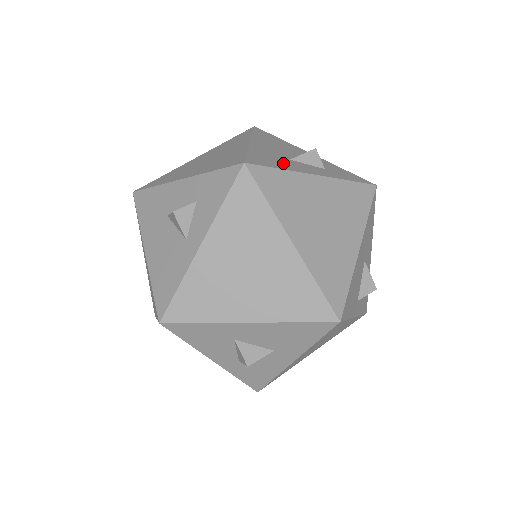
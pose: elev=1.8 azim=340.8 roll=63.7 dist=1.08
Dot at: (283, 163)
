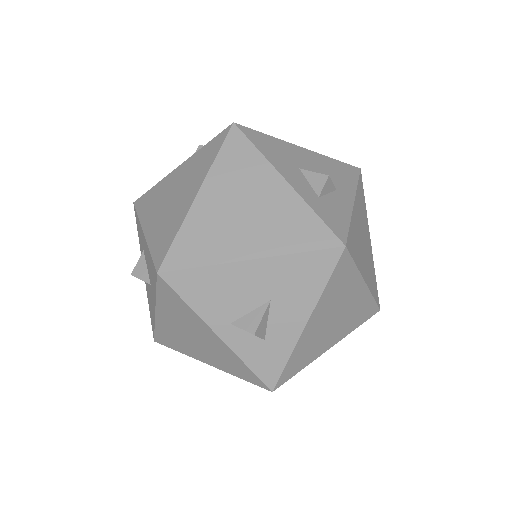
Dot at: (278, 157)
